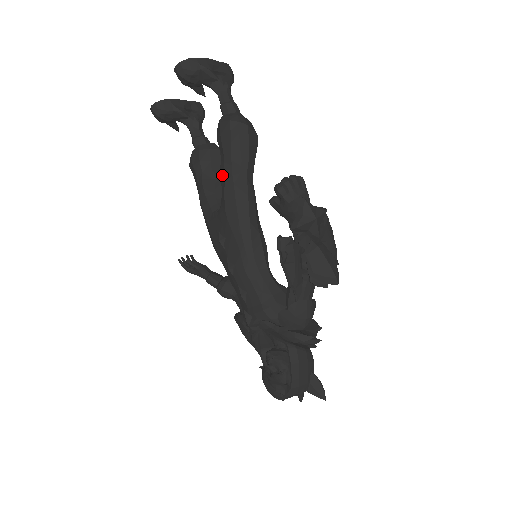
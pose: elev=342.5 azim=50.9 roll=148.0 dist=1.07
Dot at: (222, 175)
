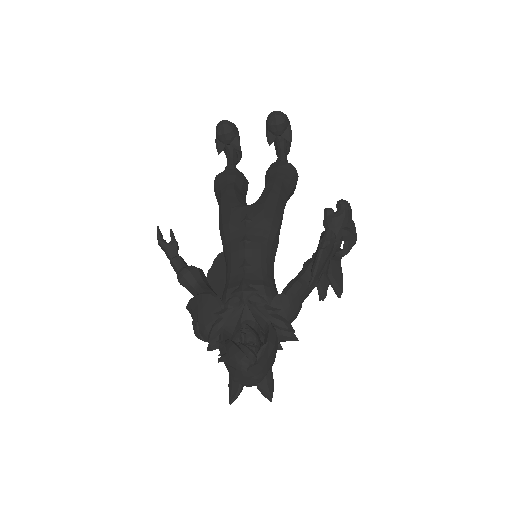
Dot at: (269, 185)
